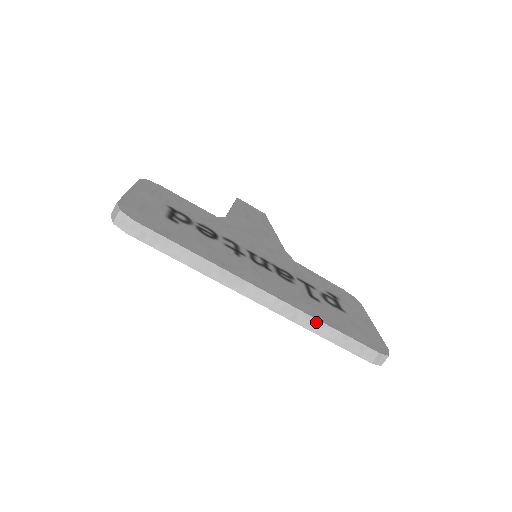
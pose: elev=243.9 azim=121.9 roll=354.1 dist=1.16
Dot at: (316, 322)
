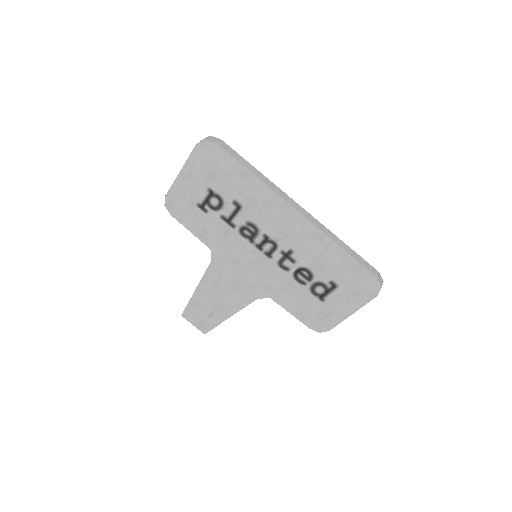
Dot at: (334, 236)
